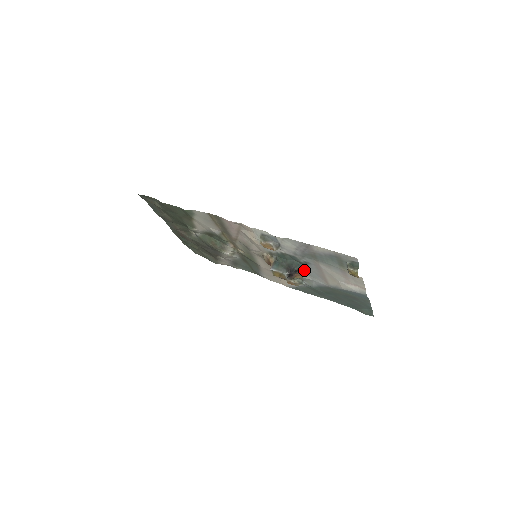
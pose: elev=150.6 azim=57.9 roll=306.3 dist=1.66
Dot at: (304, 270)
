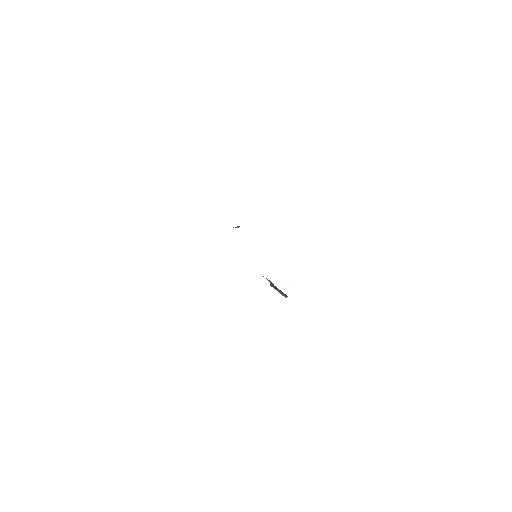
Dot at: occluded
